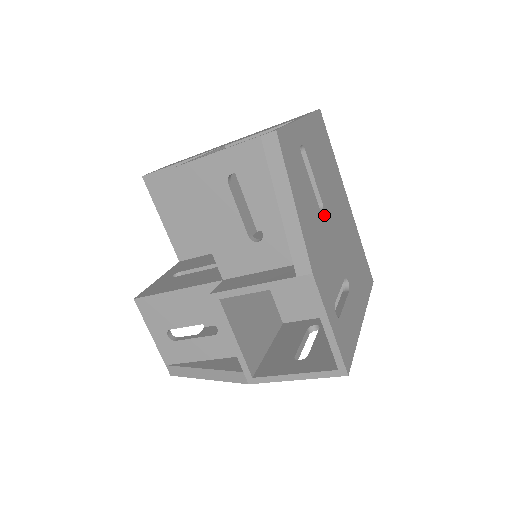
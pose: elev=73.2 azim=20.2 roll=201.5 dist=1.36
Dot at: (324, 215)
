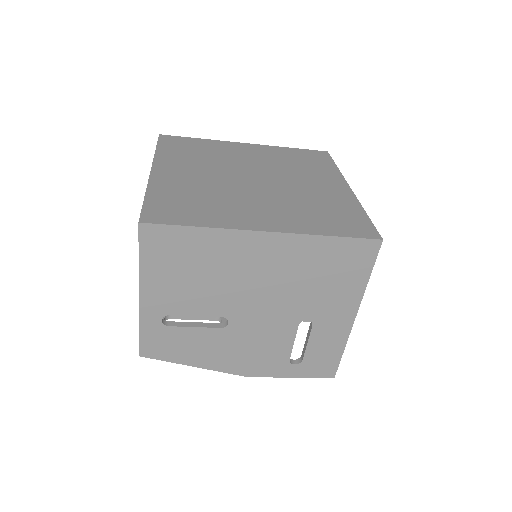
Dot at: (233, 322)
